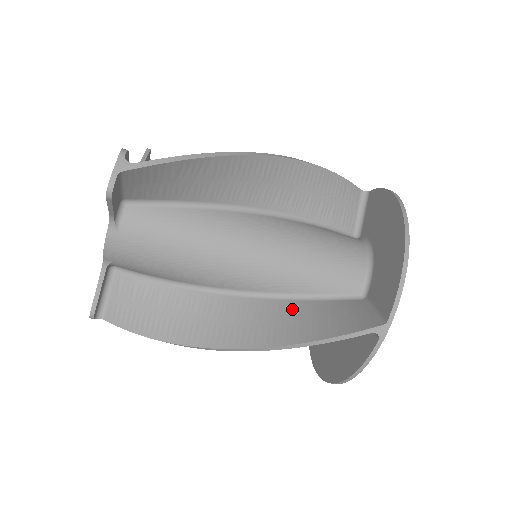
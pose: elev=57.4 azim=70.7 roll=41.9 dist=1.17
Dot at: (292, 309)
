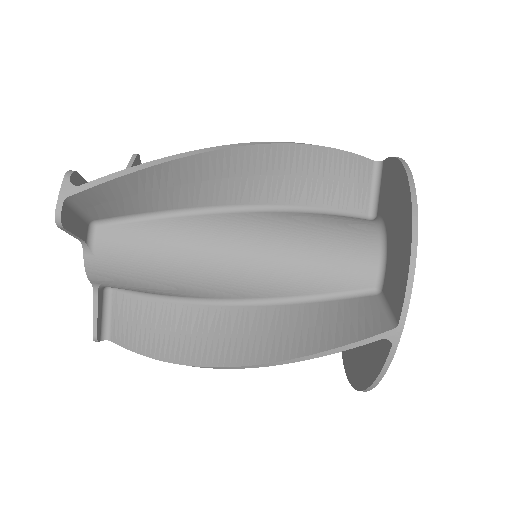
Dot at: (294, 315)
